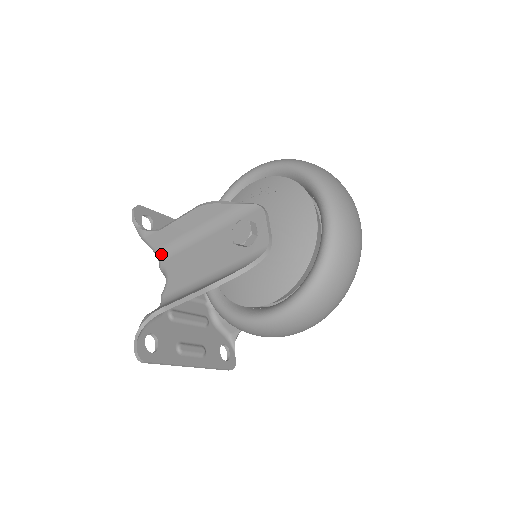
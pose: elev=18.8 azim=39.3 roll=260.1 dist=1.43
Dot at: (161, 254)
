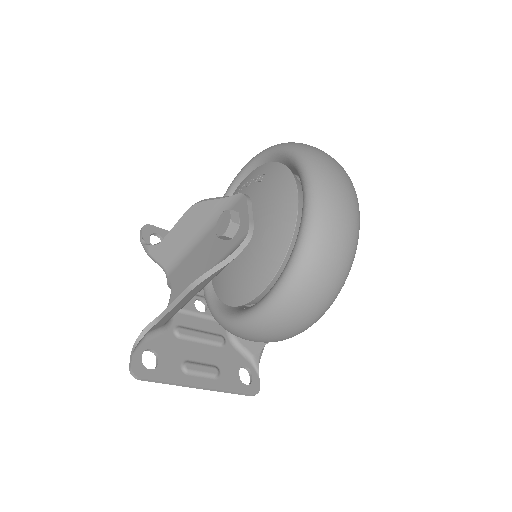
Dot at: (167, 269)
